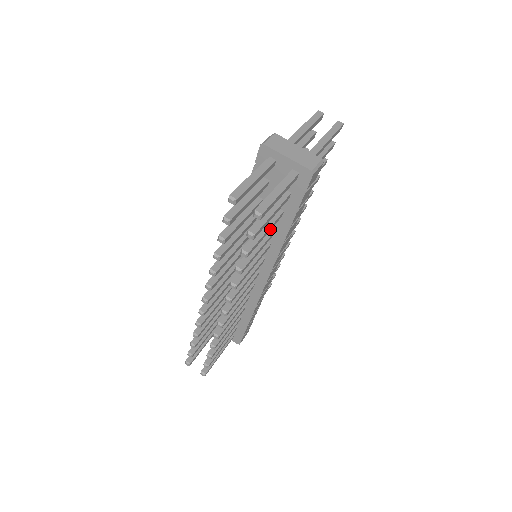
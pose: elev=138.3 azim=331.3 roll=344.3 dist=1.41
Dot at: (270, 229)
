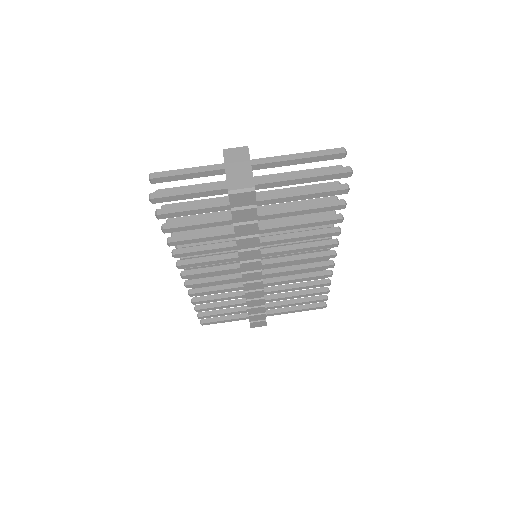
Dot at: (208, 226)
